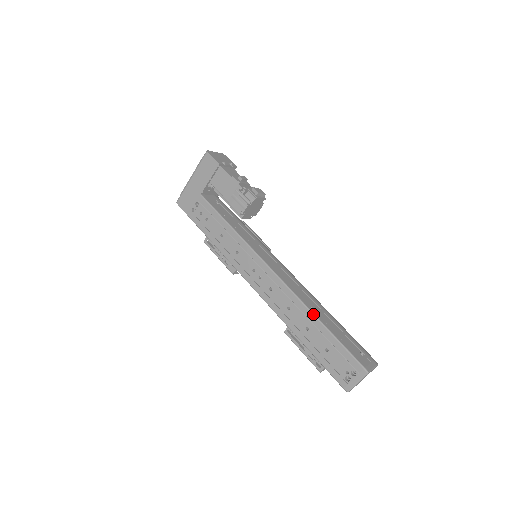
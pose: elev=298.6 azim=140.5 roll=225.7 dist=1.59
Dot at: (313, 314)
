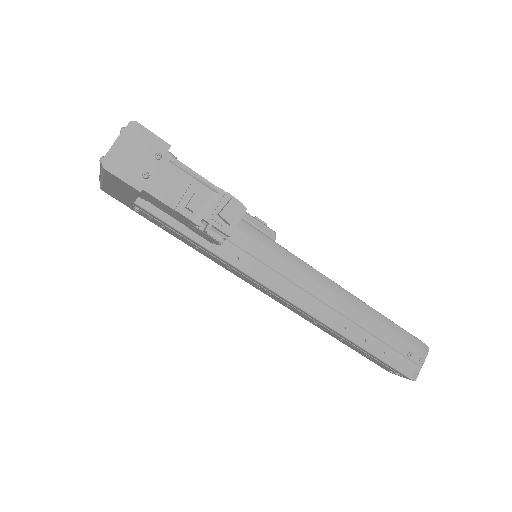
Dot at: (347, 339)
